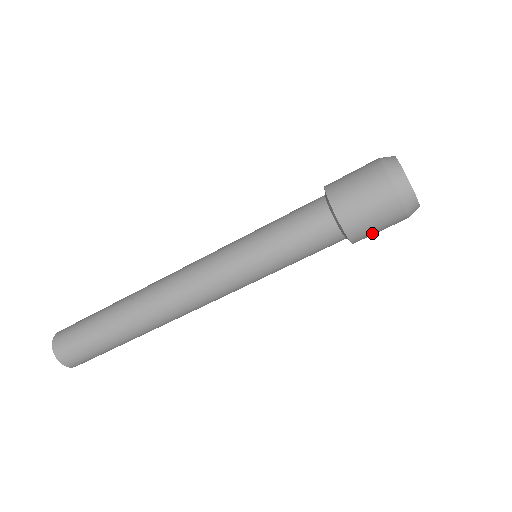
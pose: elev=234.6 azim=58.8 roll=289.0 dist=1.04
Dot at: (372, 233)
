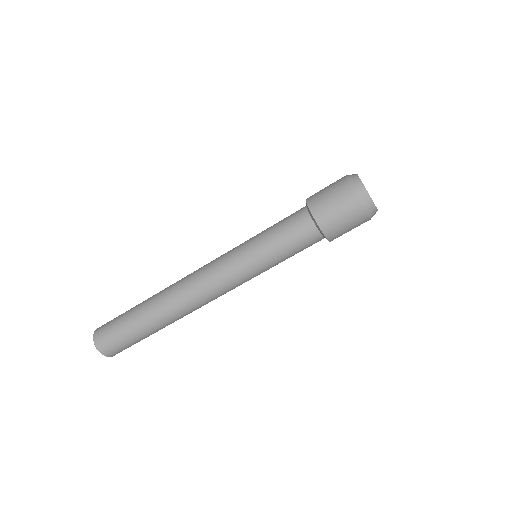
Dot at: (338, 225)
